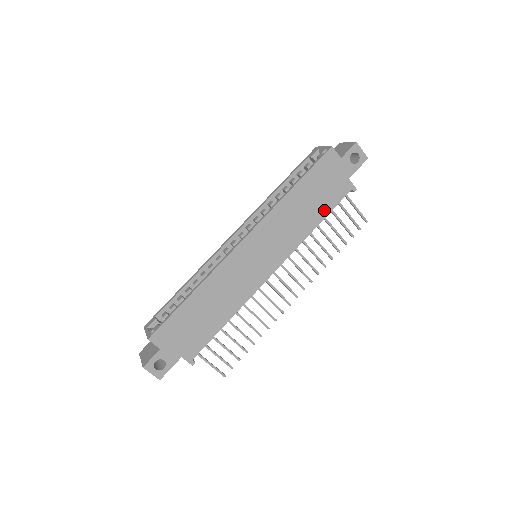
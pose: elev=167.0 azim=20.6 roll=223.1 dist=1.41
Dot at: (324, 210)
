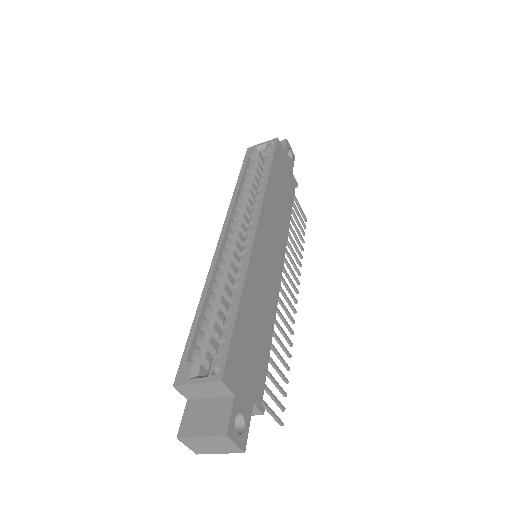
Dot at: (289, 201)
